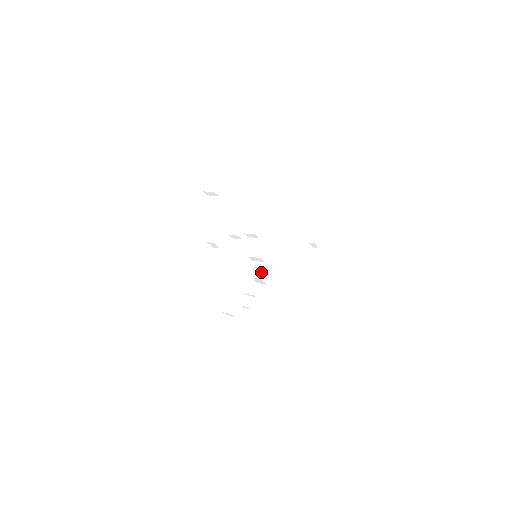
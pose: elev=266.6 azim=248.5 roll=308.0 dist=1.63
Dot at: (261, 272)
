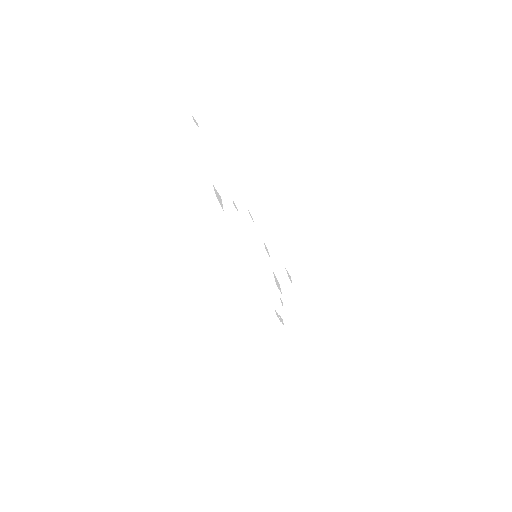
Dot at: (271, 278)
